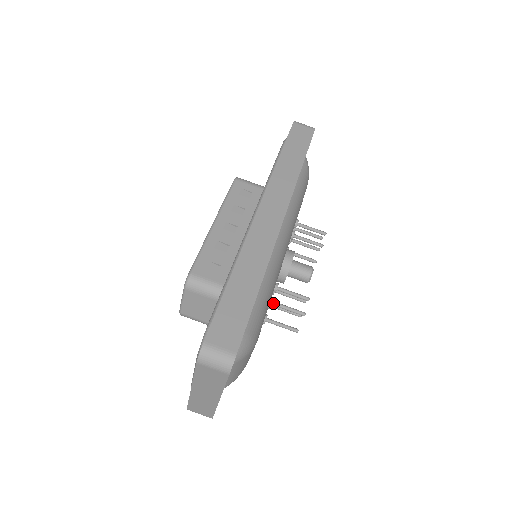
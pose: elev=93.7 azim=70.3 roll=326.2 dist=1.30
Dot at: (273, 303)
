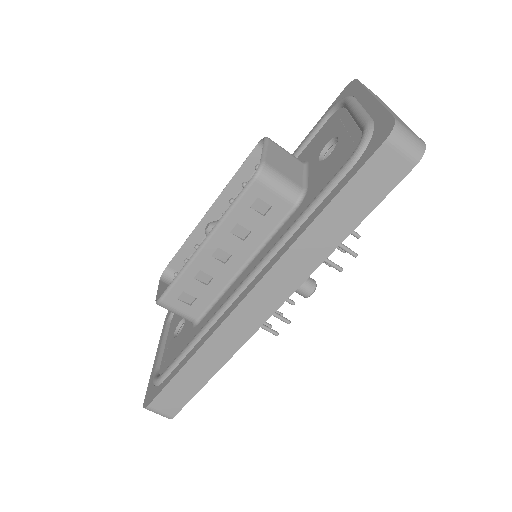
Dot at: occluded
